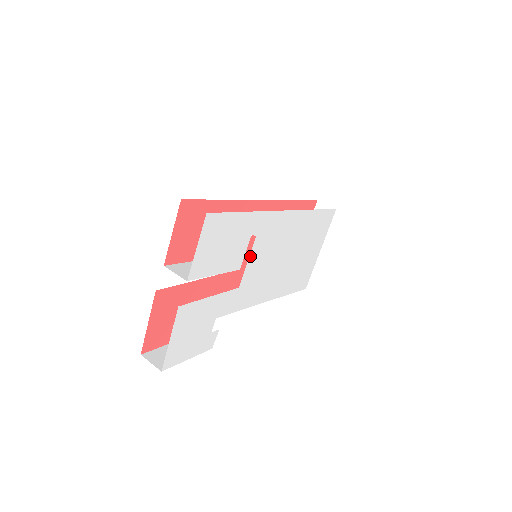
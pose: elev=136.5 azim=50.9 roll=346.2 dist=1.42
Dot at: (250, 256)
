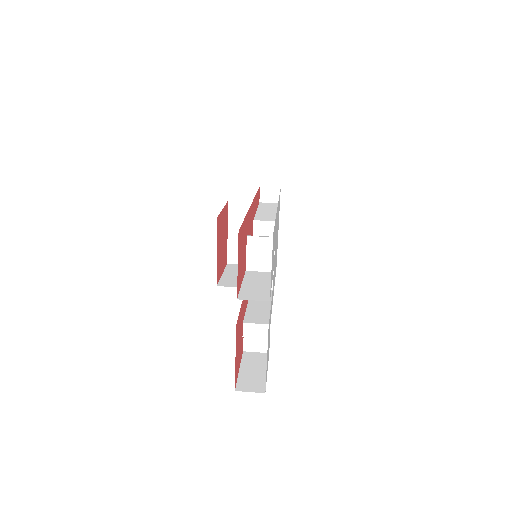
Dot at: (274, 257)
